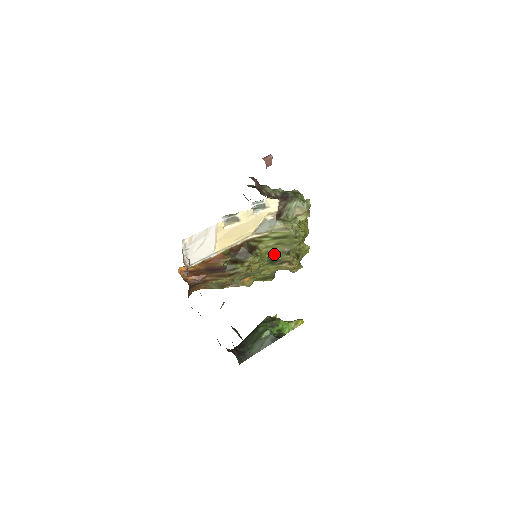
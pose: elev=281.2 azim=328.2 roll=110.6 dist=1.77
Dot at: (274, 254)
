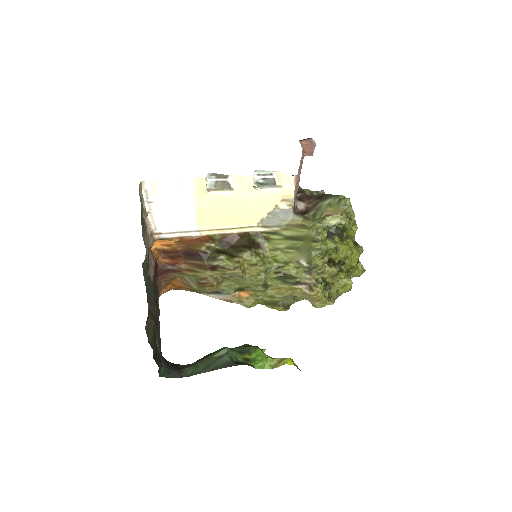
Dot at: (285, 264)
